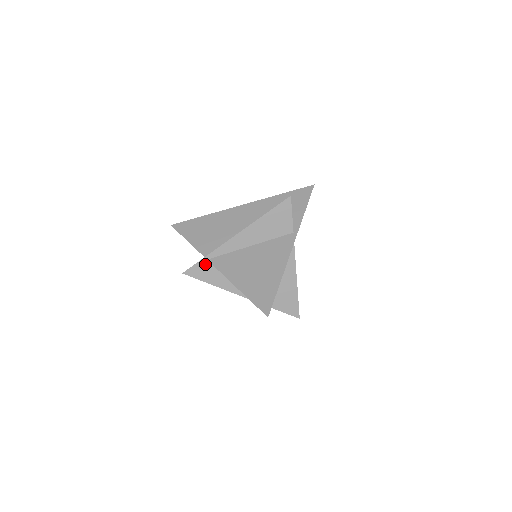
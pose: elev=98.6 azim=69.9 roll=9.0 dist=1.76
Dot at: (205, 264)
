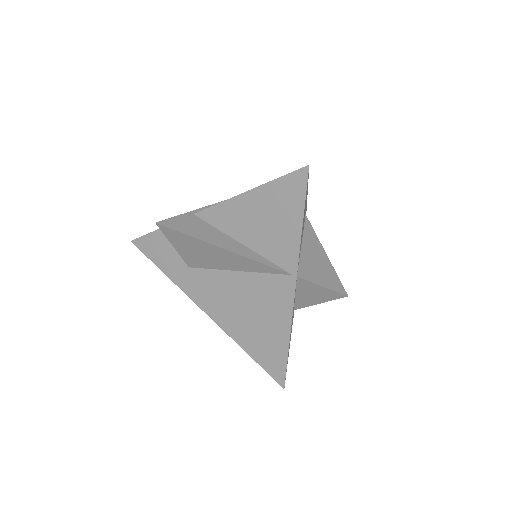
Dot at: (190, 218)
